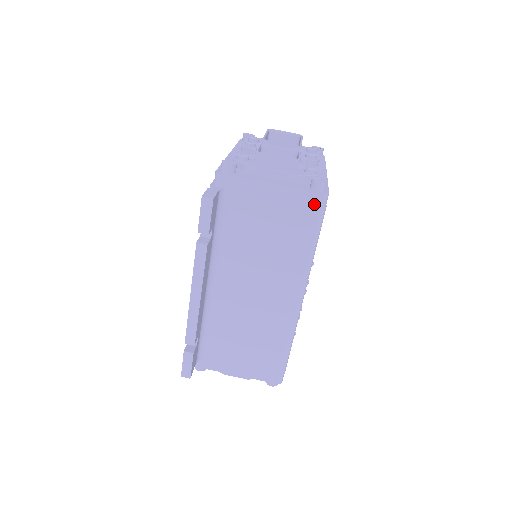
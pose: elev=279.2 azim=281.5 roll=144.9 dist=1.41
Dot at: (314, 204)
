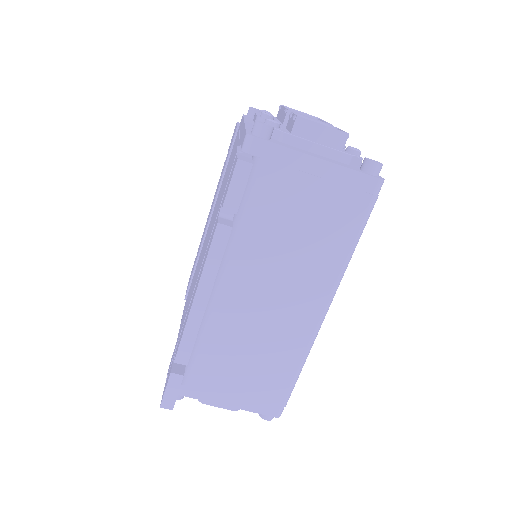
Dot at: (366, 190)
